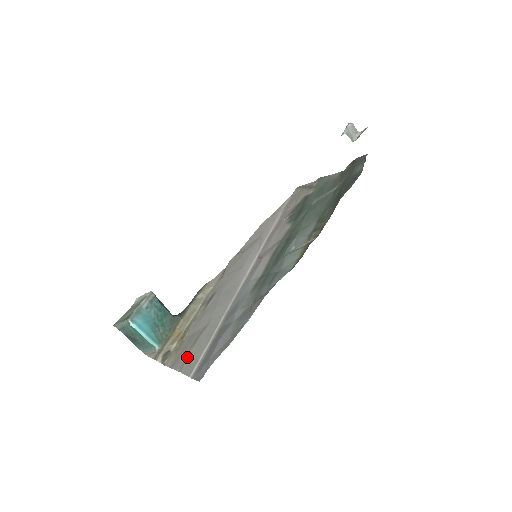
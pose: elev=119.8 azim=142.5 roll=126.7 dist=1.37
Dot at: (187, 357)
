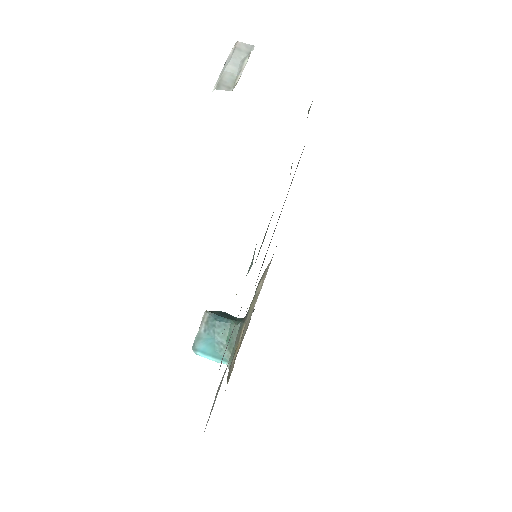
Dot at: occluded
